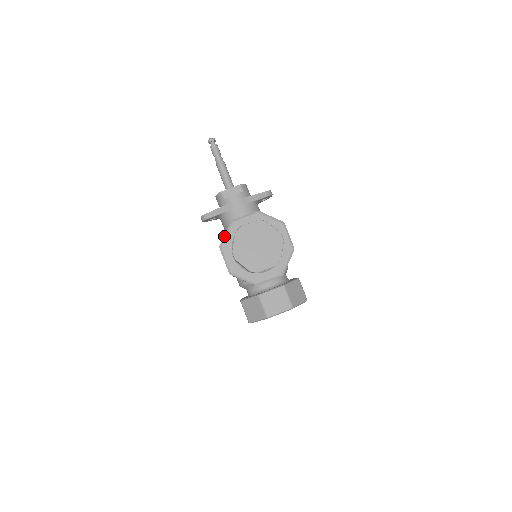
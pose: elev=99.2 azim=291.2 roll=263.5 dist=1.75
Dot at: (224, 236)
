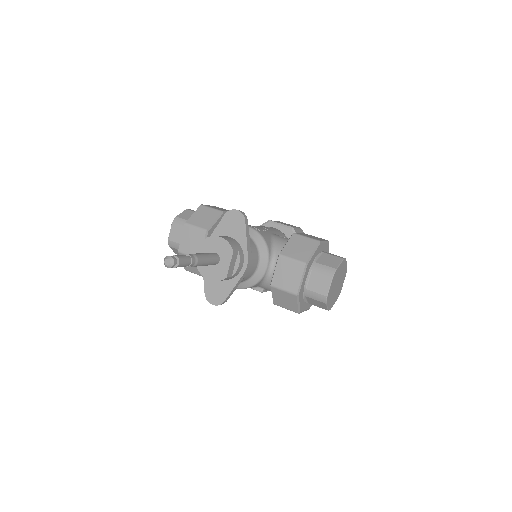
Dot at: (298, 307)
